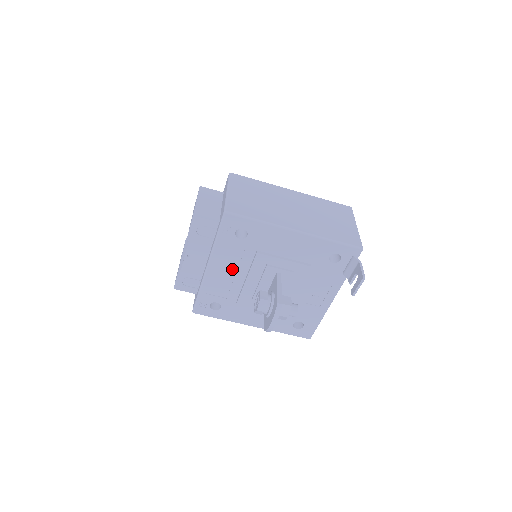
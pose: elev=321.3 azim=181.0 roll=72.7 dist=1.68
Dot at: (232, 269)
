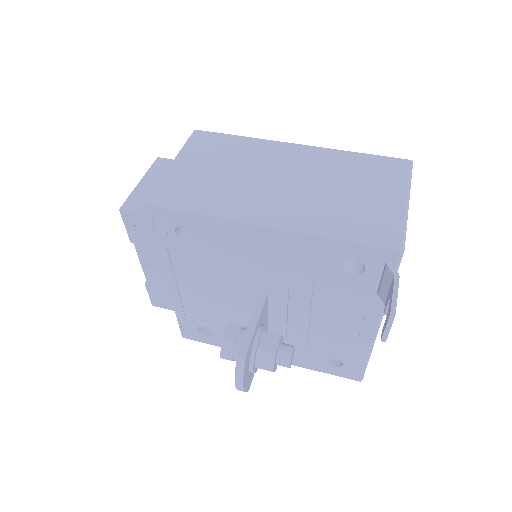
Dot at: (200, 284)
